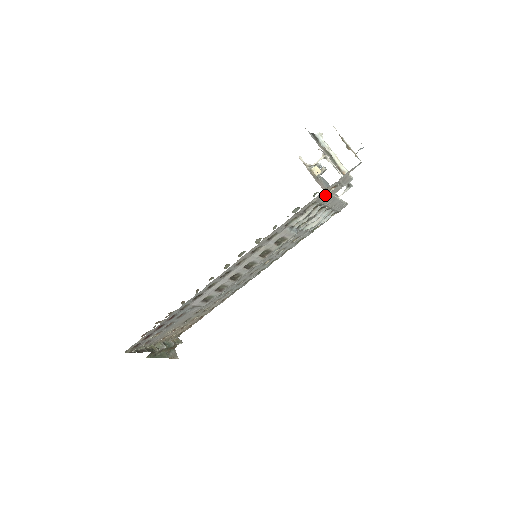
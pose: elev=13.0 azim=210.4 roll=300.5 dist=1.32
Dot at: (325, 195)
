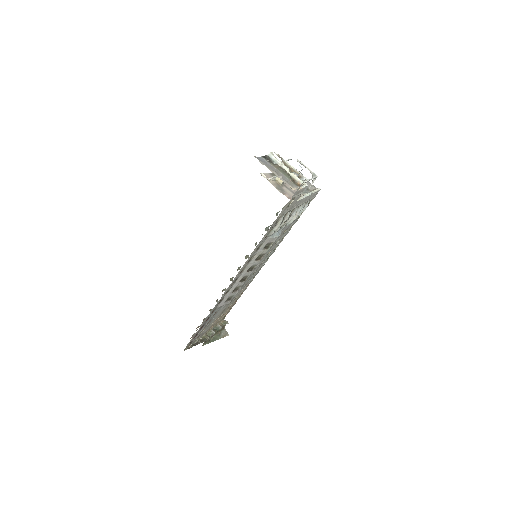
Dot at: (287, 208)
